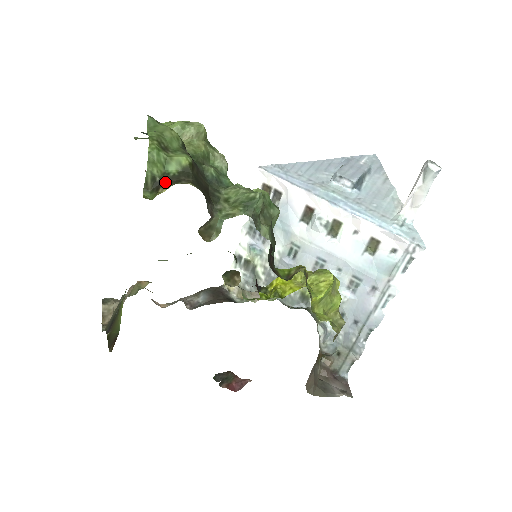
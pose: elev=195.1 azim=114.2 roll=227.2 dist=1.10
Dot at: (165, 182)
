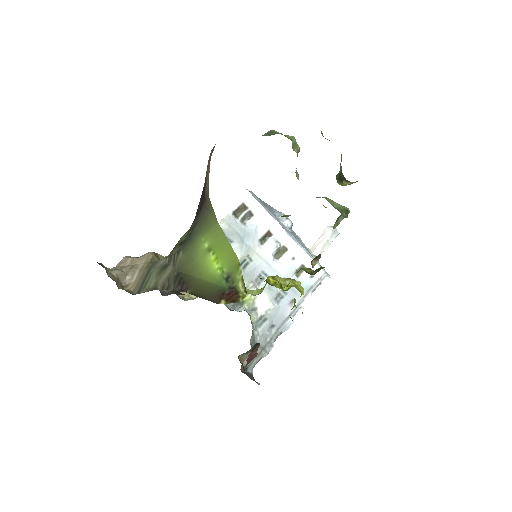
Dot at: (344, 178)
